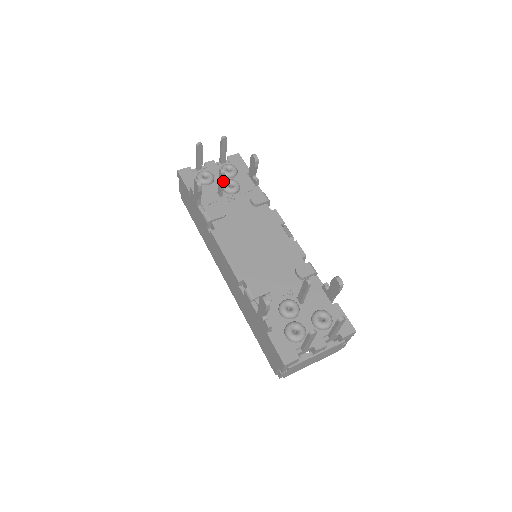
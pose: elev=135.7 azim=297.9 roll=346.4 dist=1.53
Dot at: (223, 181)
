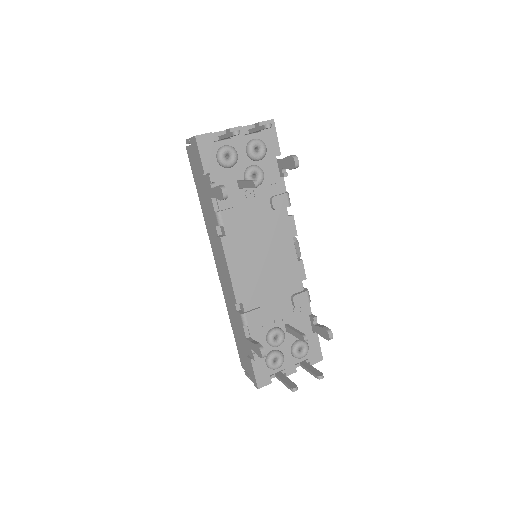
Dot at: occluded
